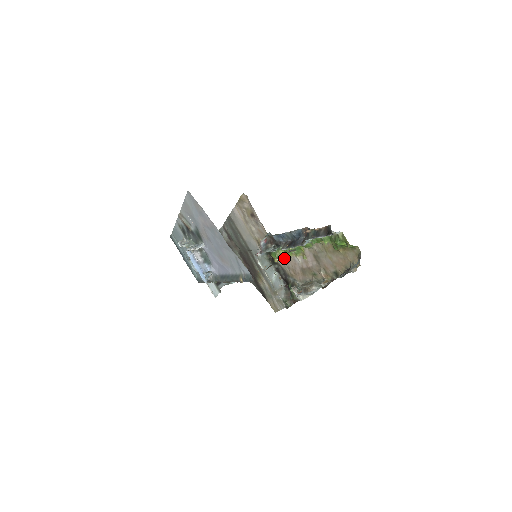
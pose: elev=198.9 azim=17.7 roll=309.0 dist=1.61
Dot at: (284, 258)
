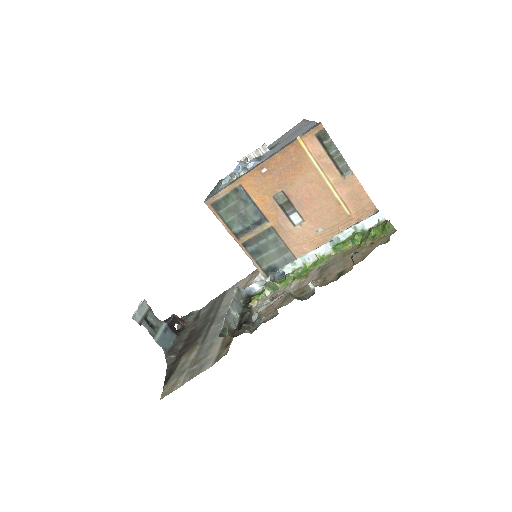
Dot at: occluded
